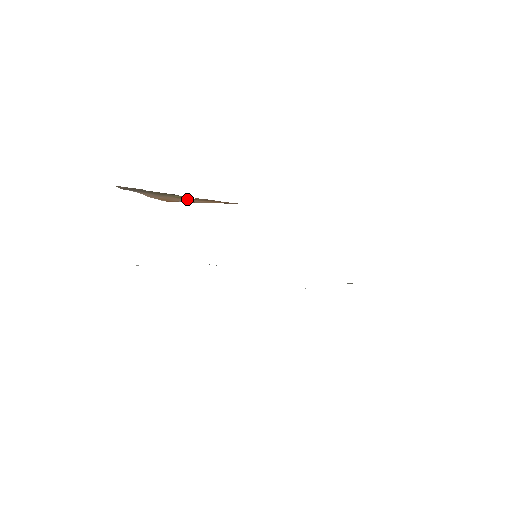
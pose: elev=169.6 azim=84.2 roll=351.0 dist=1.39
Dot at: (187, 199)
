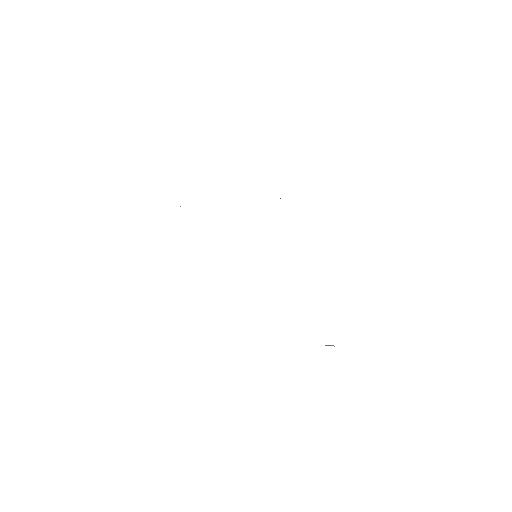
Dot at: occluded
